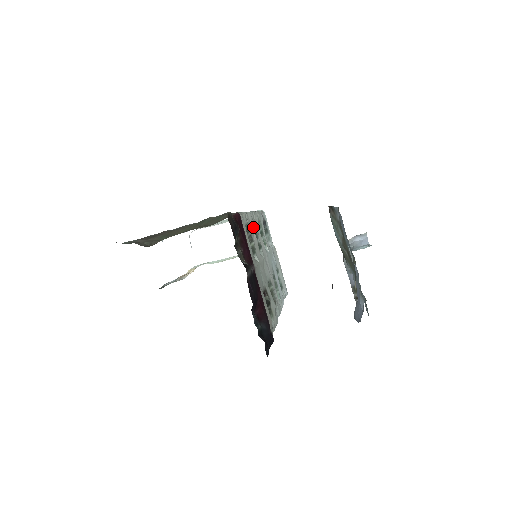
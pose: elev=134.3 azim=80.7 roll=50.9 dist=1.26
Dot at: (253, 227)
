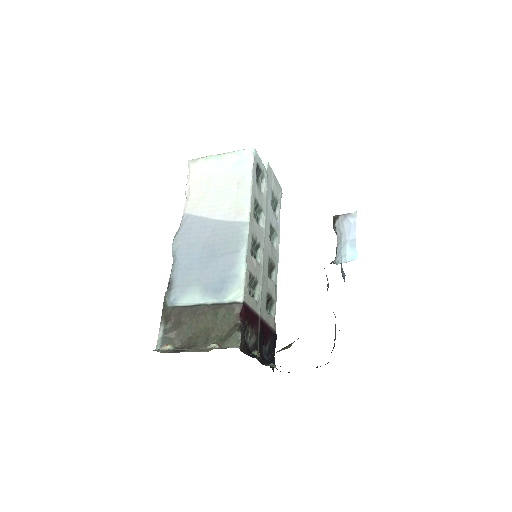
Dot at: (251, 240)
